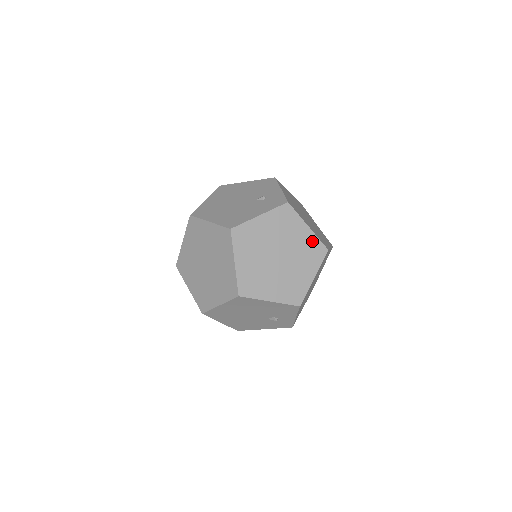
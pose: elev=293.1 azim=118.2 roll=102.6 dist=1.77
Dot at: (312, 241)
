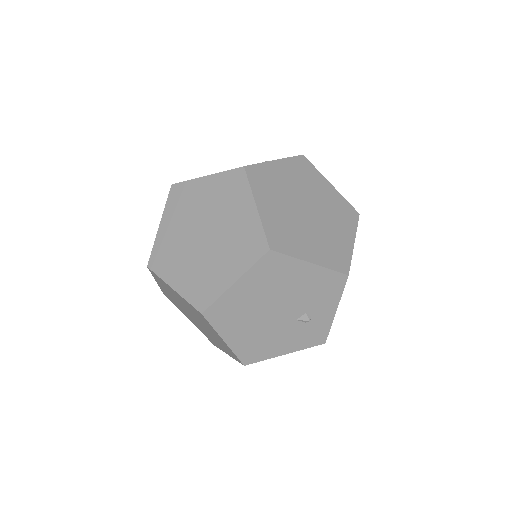
Dot at: (340, 201)
